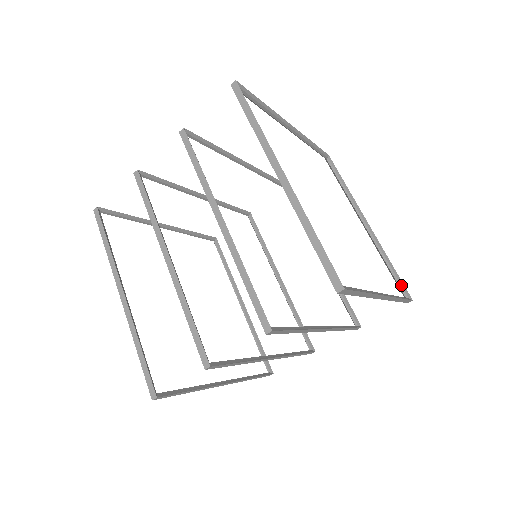
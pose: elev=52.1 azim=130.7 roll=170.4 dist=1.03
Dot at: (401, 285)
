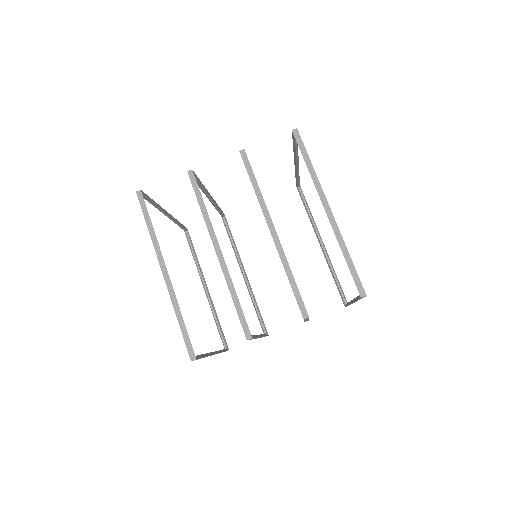
Dot at: occluded
